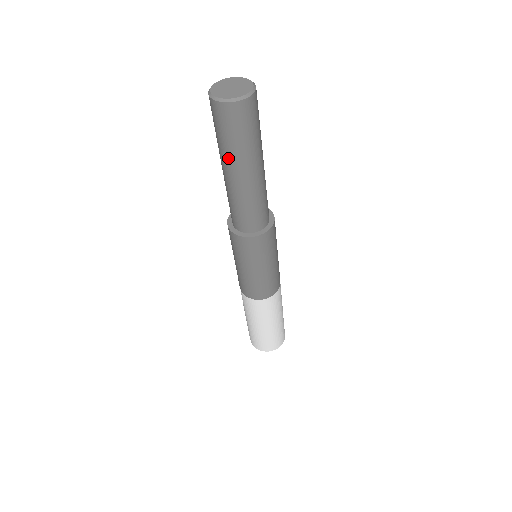
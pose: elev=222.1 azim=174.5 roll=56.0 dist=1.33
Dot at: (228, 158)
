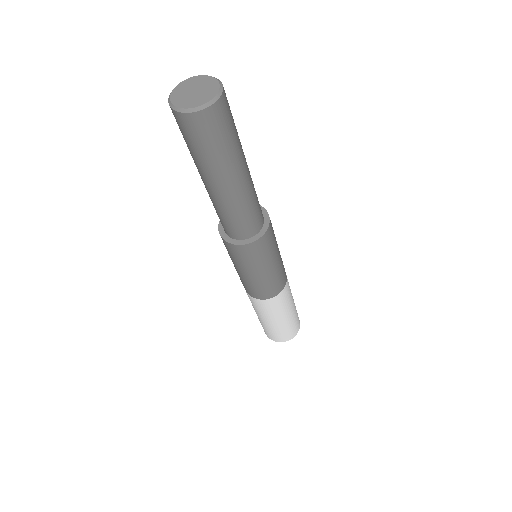
Dot at: occluded
